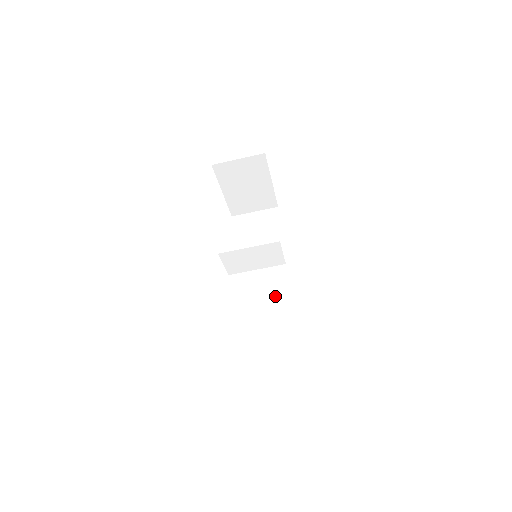
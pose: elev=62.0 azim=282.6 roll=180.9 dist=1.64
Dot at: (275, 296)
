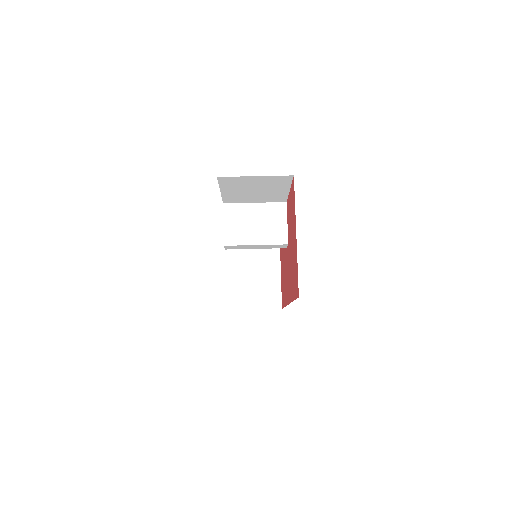
Dot at: occluded
